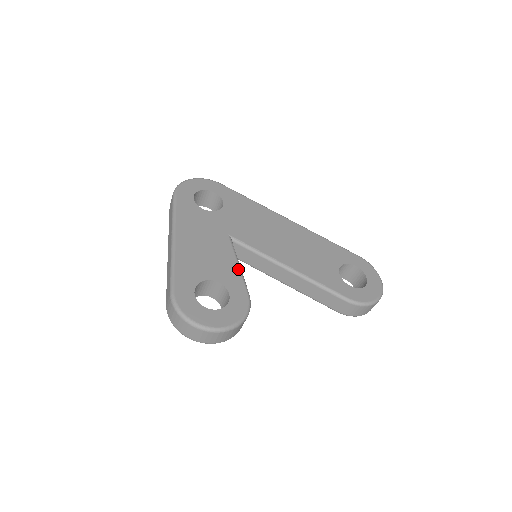
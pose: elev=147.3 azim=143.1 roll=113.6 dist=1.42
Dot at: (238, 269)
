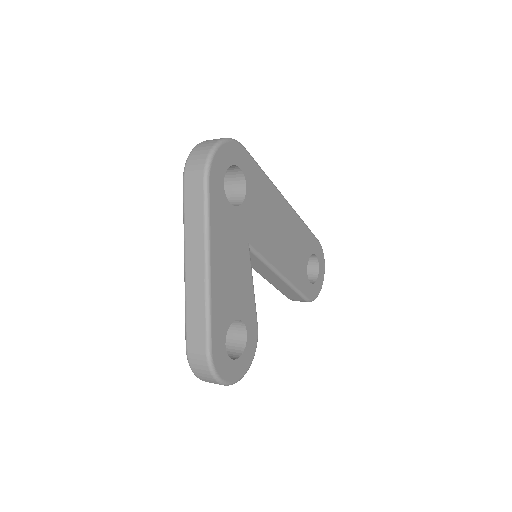
Dot at: (253, 295)
